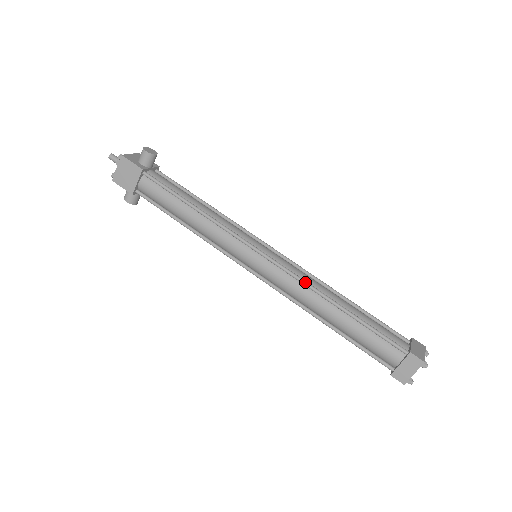
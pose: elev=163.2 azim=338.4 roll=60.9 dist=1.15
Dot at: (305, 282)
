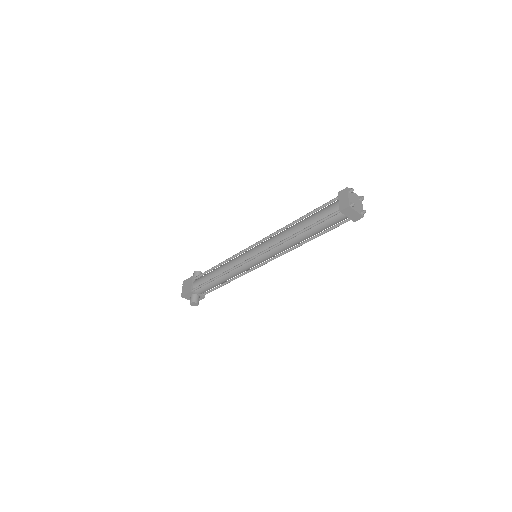
Dot at: (277, 231)
